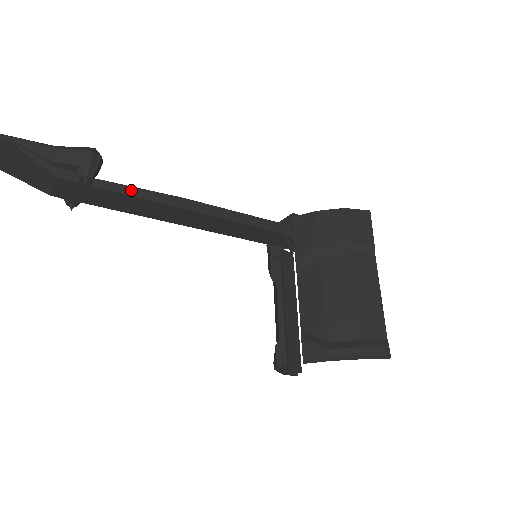
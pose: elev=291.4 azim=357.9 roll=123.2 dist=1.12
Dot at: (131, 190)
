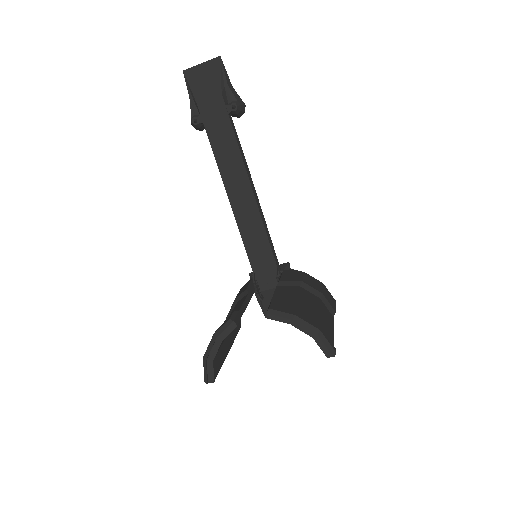
Dot at: (238, 141)
